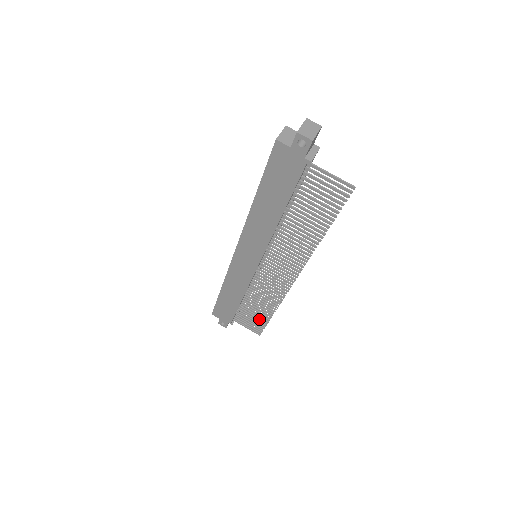
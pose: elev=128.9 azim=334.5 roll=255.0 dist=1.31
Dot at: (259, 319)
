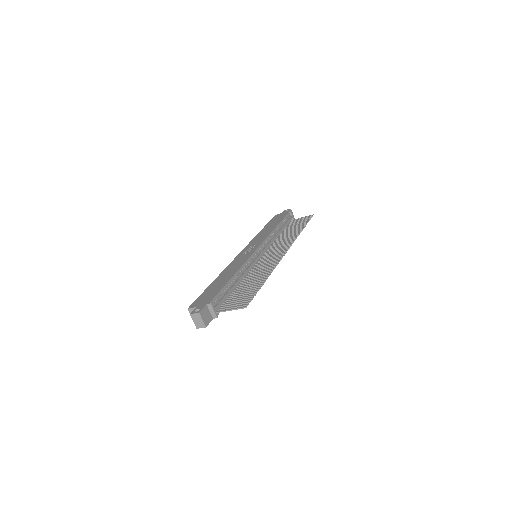
Dot at: (301, 225)
